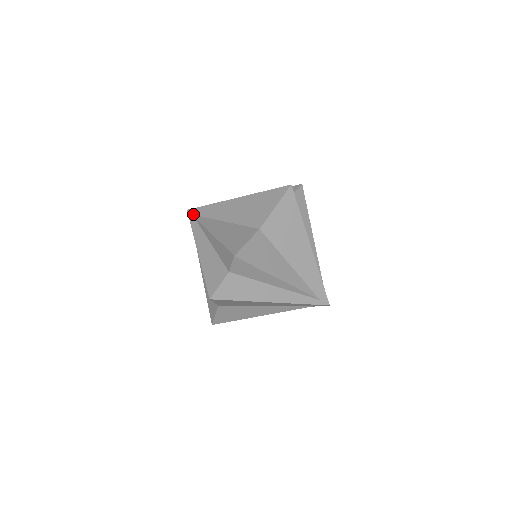
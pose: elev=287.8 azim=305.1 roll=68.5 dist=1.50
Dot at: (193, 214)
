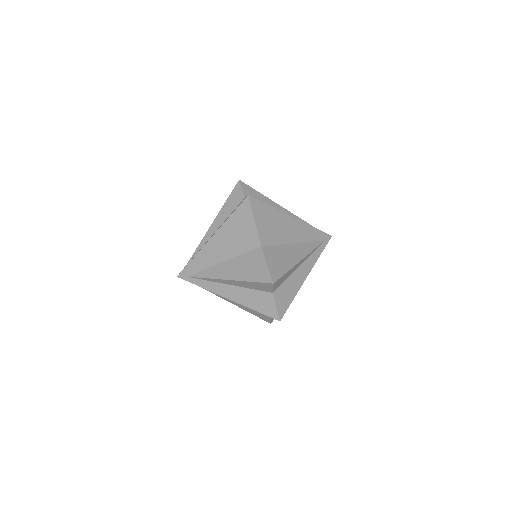
Dot at: (187, 276)
